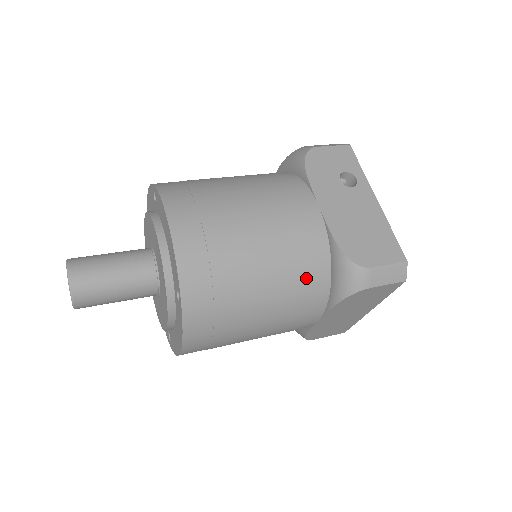
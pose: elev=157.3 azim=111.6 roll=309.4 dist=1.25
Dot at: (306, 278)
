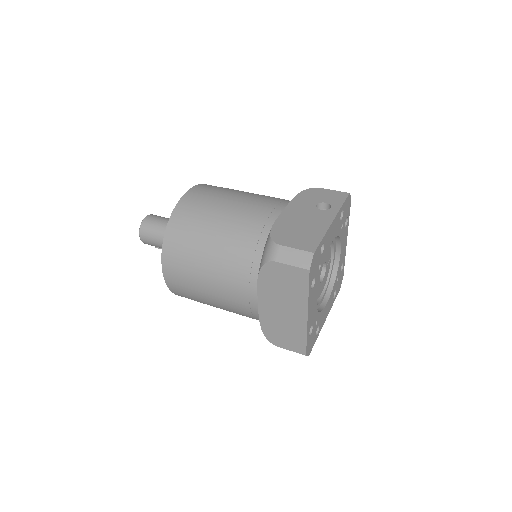
Dot at: (245, 247)
